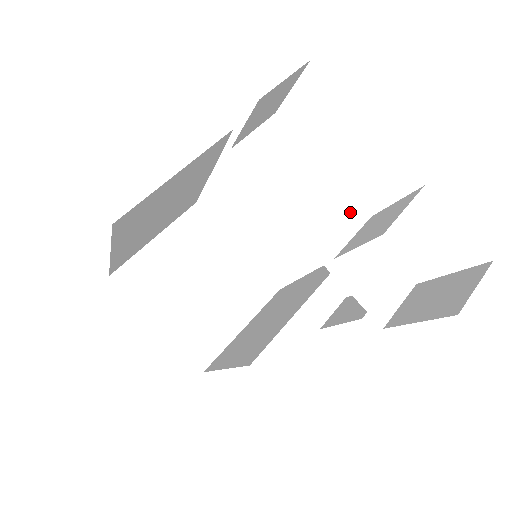
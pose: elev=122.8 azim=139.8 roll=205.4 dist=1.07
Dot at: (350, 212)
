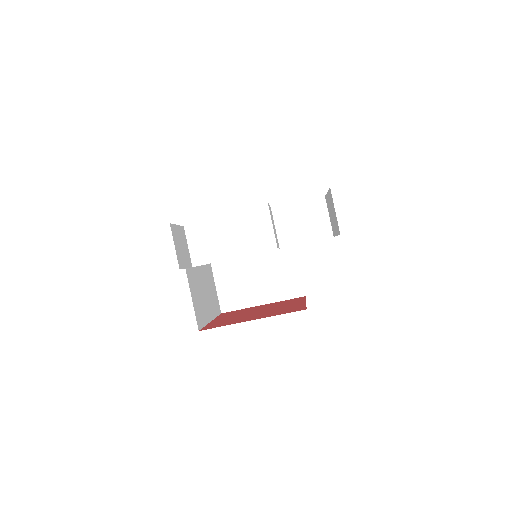
Dot at: (260, 219)
